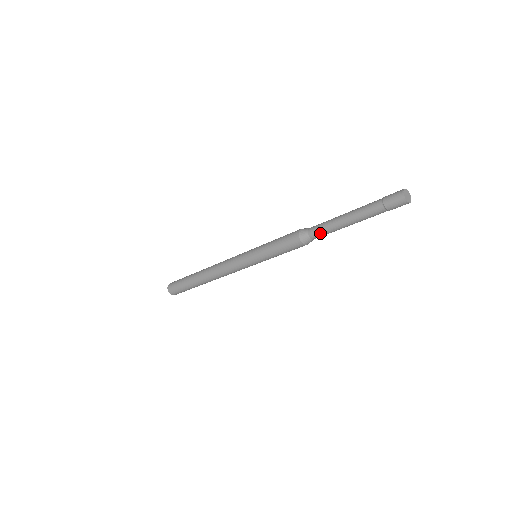
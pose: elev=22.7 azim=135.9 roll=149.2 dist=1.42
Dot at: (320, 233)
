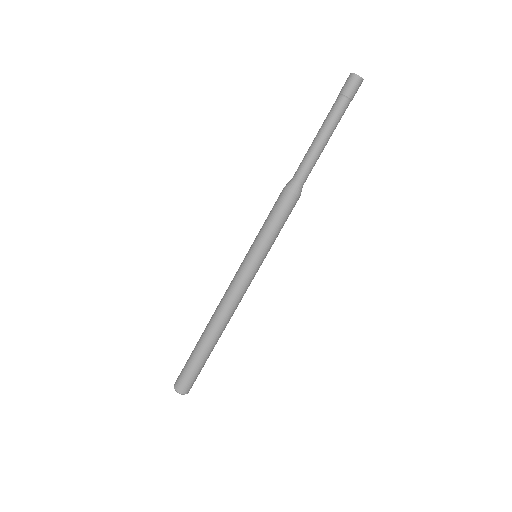
Dot at: (306, 170)
